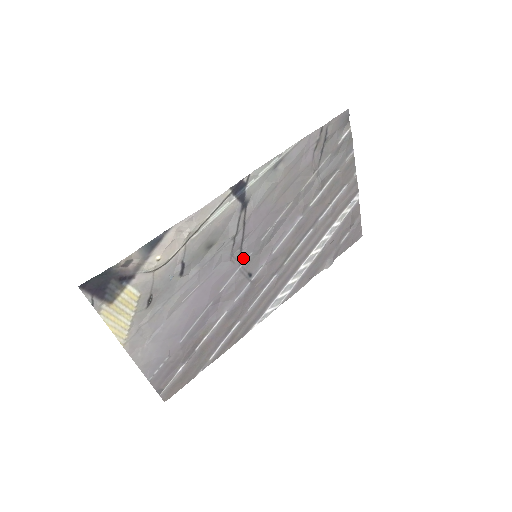
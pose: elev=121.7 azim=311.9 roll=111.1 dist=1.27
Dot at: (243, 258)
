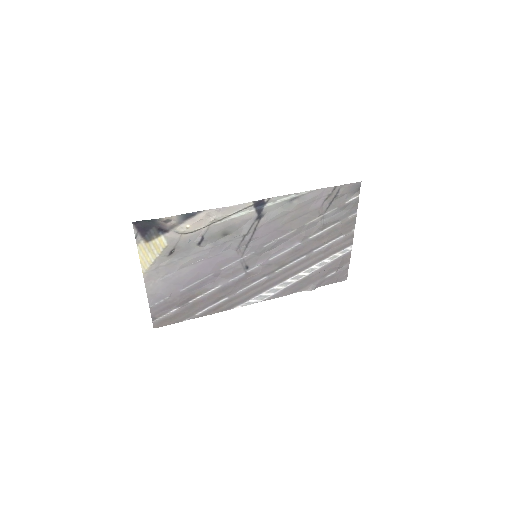
Dot at: (246, 253)
